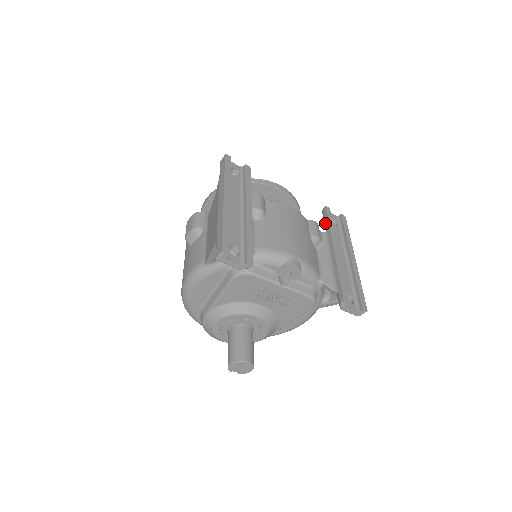
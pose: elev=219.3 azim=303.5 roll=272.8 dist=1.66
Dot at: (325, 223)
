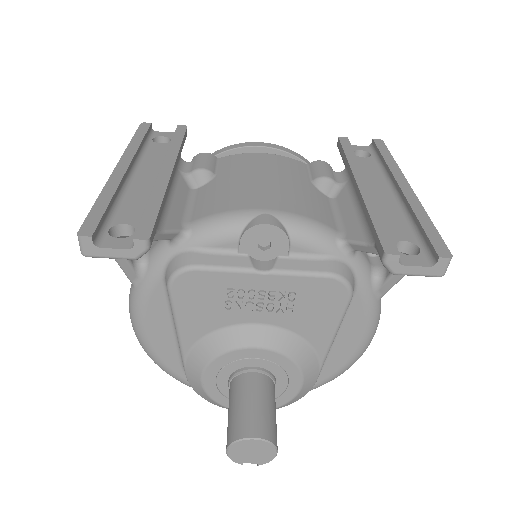
Dot at: occluded
